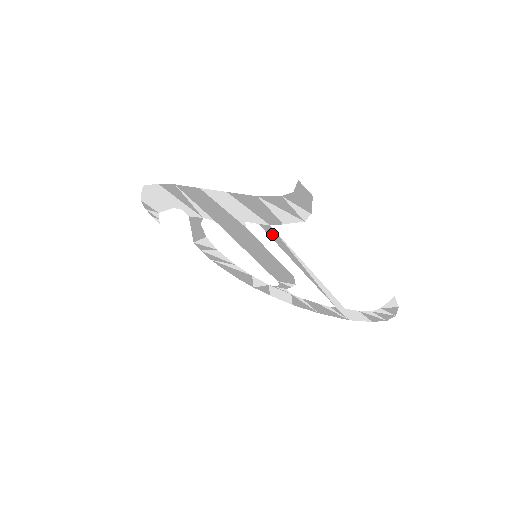
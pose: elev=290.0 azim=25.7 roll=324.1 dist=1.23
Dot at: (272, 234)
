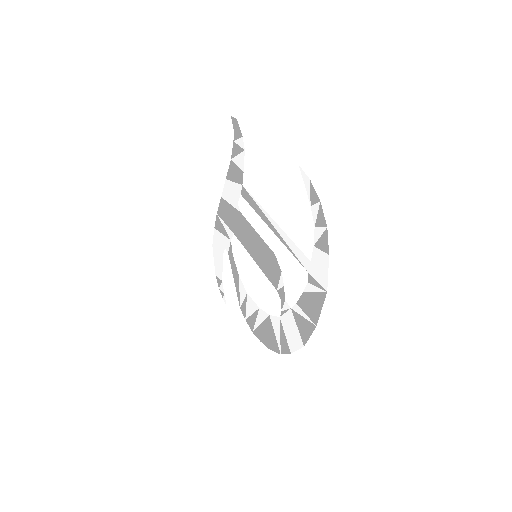
Dot at: (247, 197)
